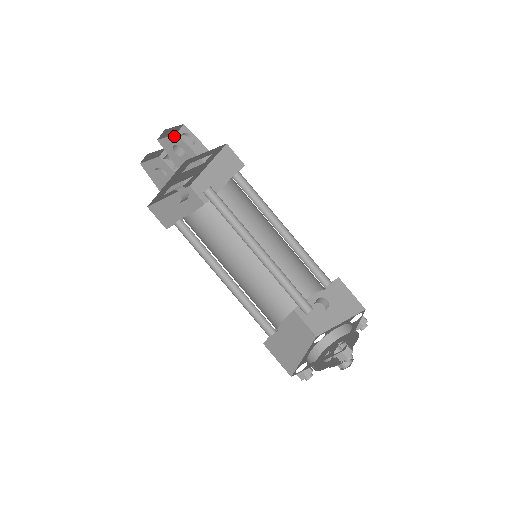
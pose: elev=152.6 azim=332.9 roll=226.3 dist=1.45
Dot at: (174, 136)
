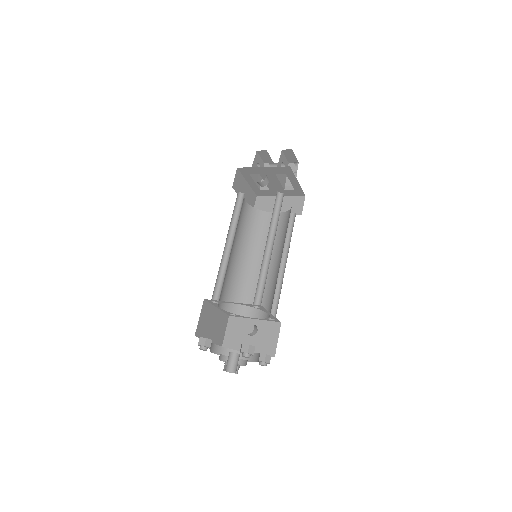
Dot at: (287, 161)
